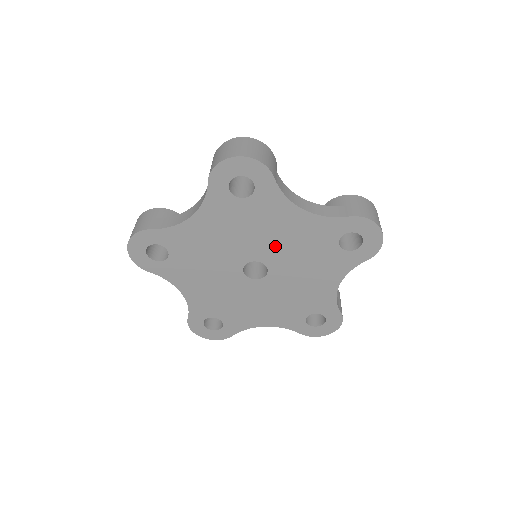
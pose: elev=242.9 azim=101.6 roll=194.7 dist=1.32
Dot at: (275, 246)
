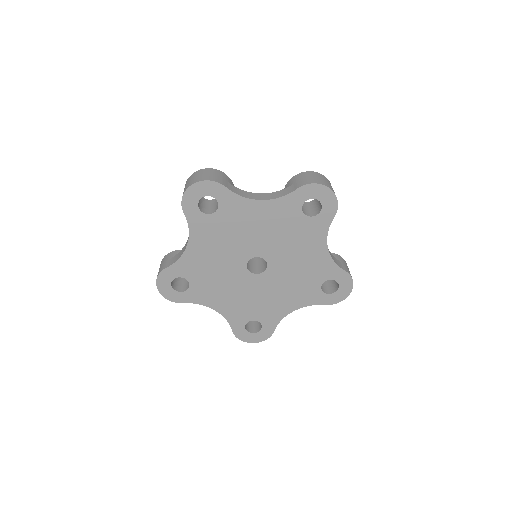
Dot at: (259, 239)
